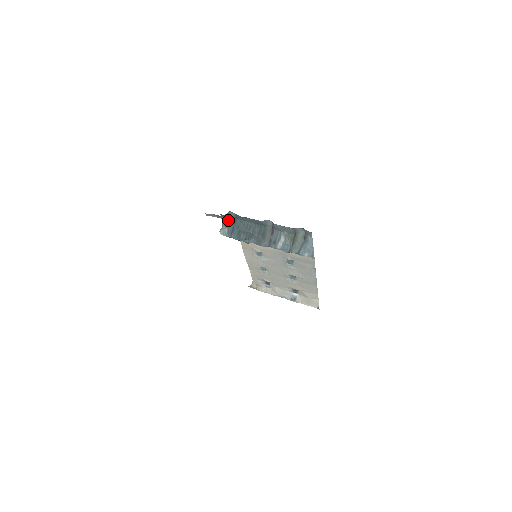
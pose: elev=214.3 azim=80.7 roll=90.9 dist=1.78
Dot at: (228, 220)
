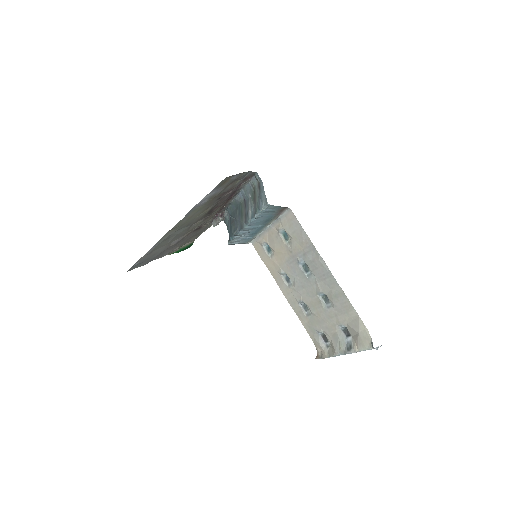
Dot at: (228, 224)
